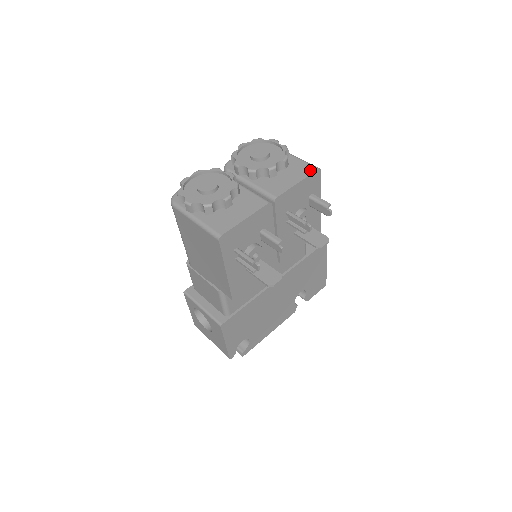
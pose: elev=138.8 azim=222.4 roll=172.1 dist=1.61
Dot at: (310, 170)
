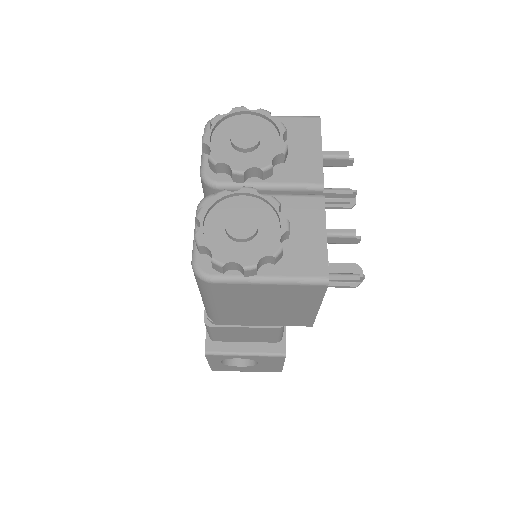
Dot at: (314, 125)
